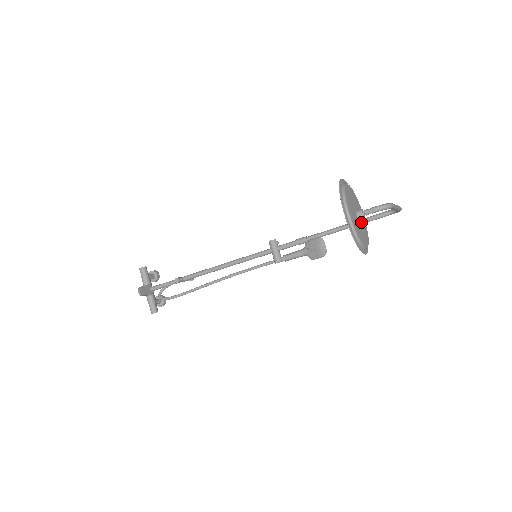
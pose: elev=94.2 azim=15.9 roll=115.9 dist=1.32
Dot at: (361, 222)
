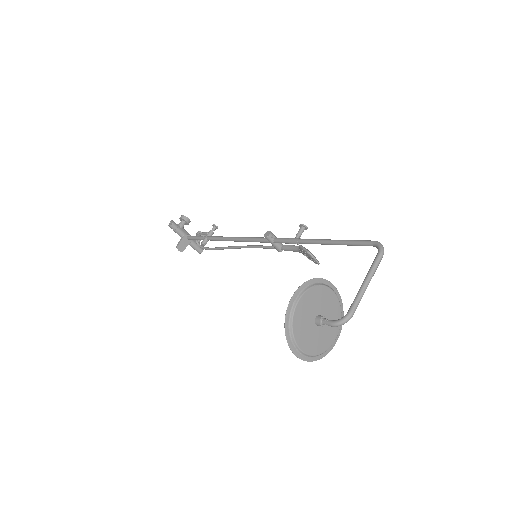
Dot at: (326, 317)
